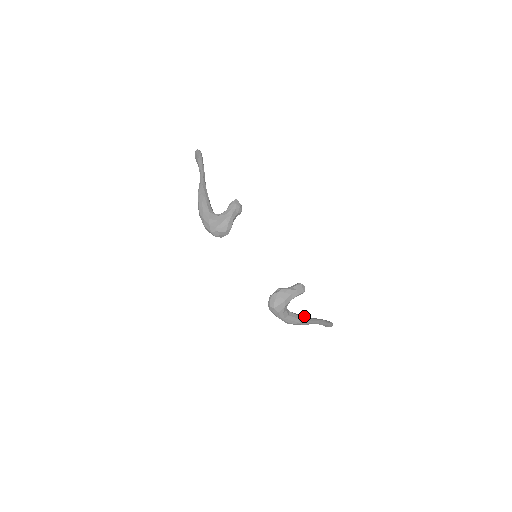
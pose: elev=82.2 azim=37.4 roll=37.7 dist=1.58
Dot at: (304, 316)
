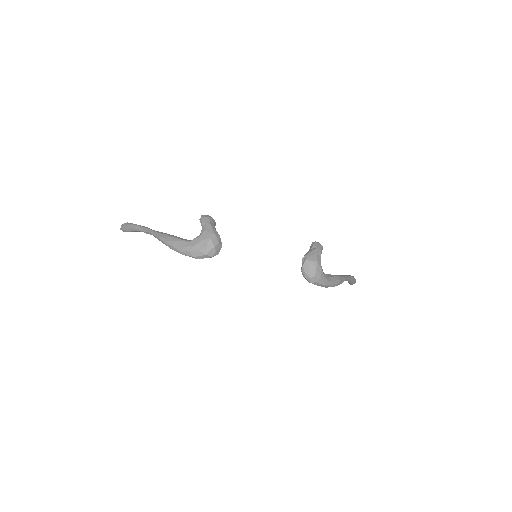
Dot at: occluded
